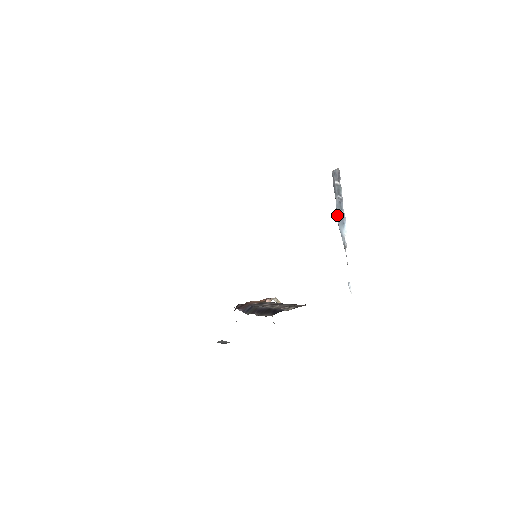
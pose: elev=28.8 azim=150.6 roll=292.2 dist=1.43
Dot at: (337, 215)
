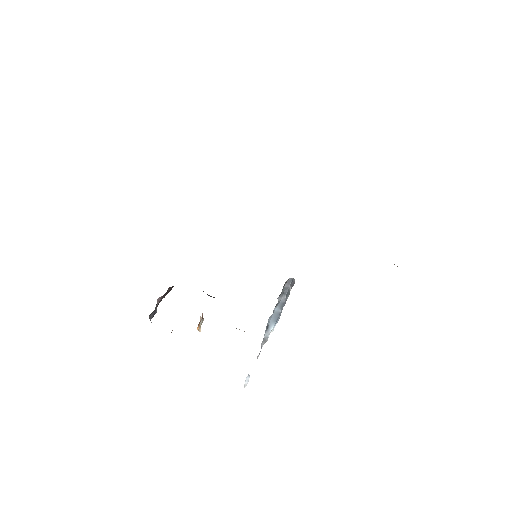
Dot at: (275, 310)
